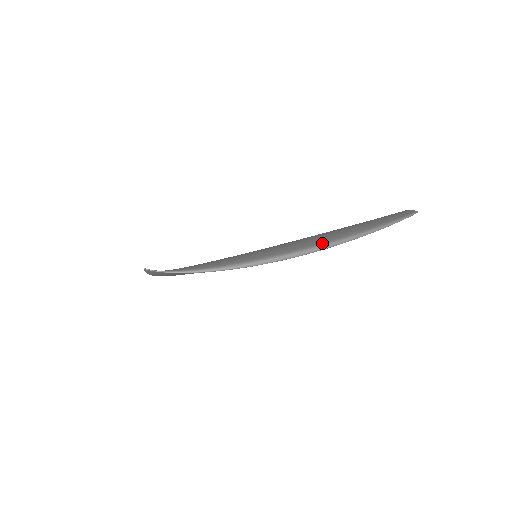
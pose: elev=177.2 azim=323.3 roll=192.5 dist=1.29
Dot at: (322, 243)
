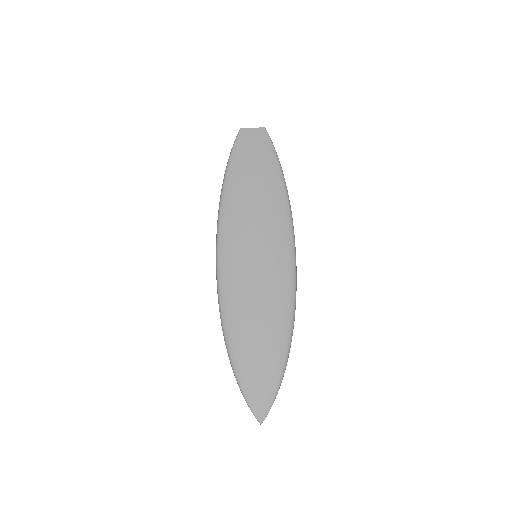
Dot at: (287, 206)
